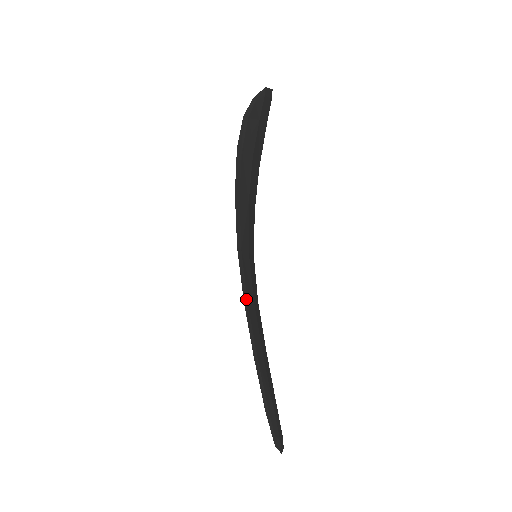
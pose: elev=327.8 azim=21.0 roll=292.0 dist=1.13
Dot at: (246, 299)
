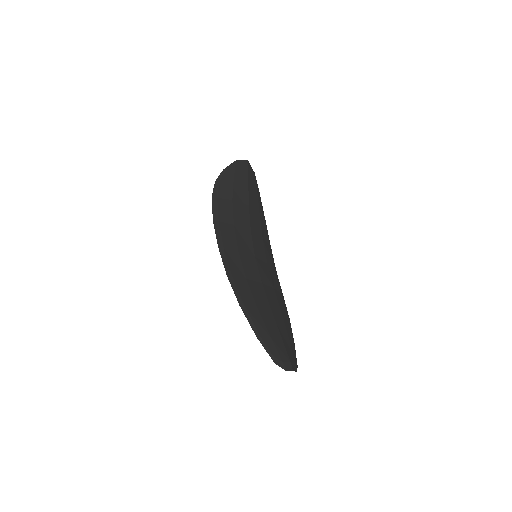
Dot at: (230, 274)
